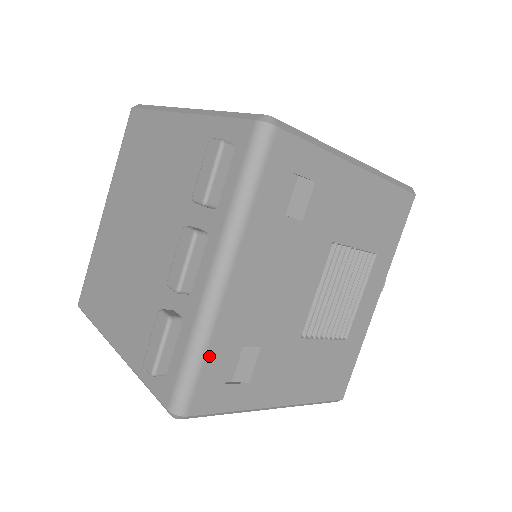
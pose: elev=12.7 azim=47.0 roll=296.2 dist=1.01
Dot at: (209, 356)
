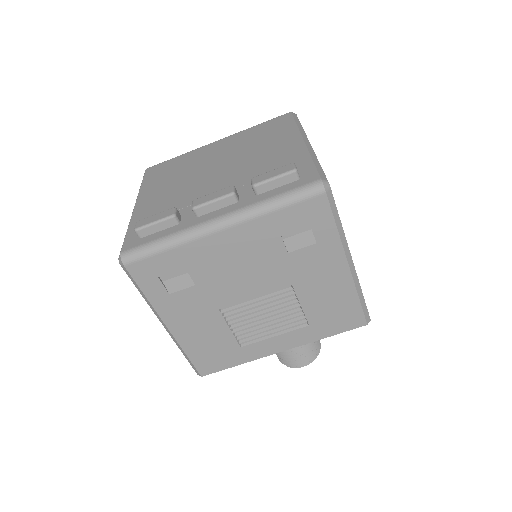
Dot at: (168, 253)
